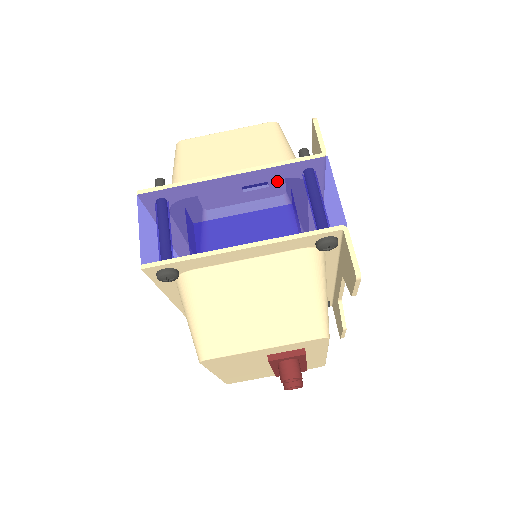
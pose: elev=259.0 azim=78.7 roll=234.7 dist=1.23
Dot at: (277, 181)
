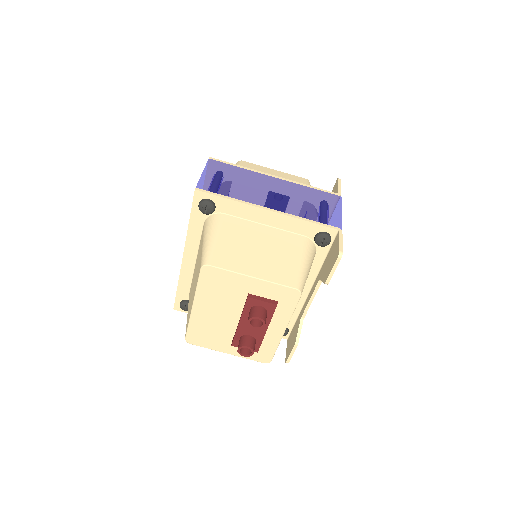
Dot at: (304, 192)
